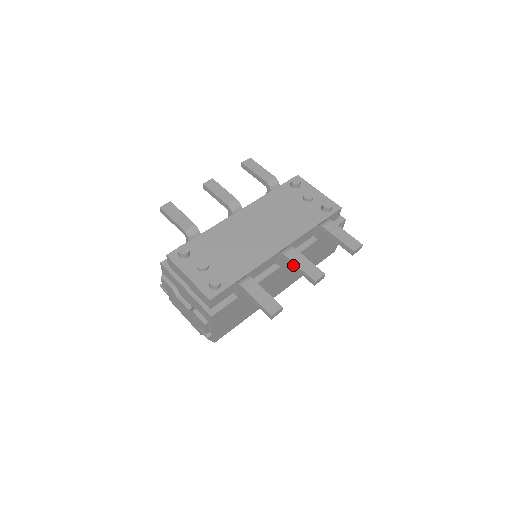
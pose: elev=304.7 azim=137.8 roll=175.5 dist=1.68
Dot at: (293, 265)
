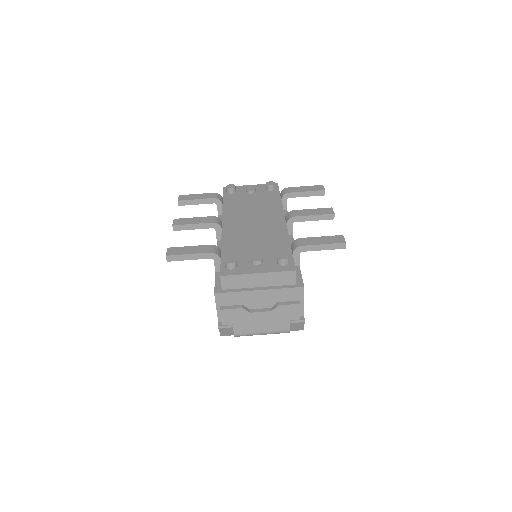
Dot at: (307, 219)
